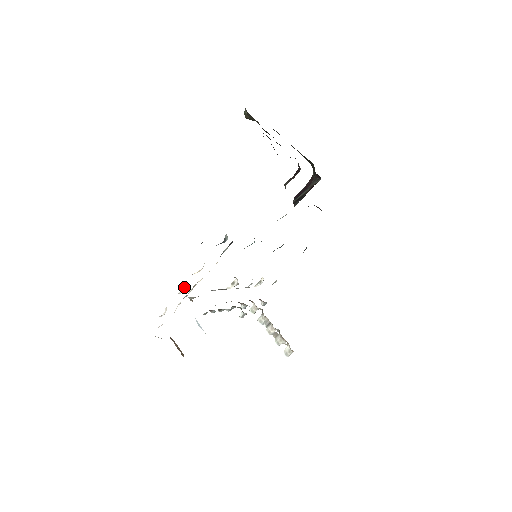
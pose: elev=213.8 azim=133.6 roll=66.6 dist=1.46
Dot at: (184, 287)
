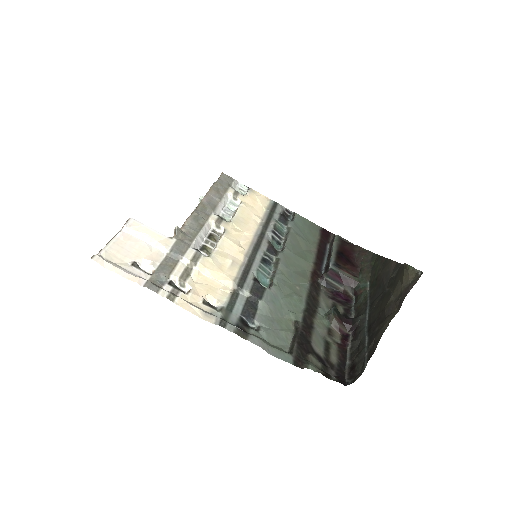
Dot at: (185, 286)
